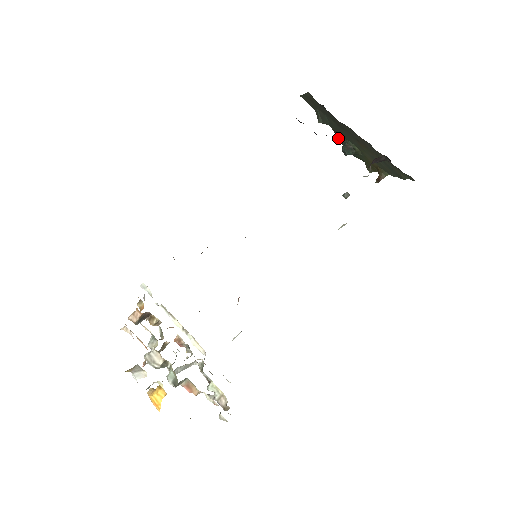
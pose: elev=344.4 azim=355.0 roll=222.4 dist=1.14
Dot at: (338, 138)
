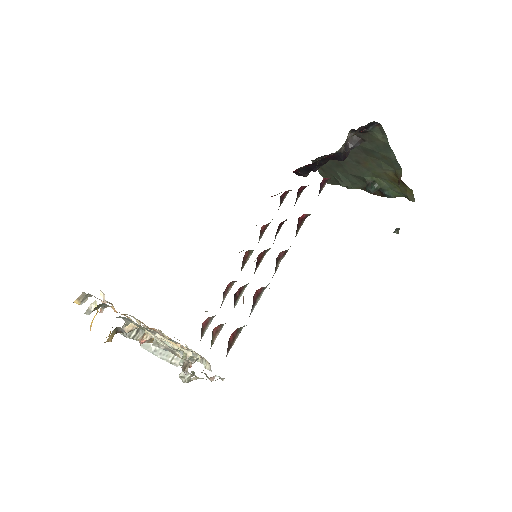
Dot at: (370, 193)
